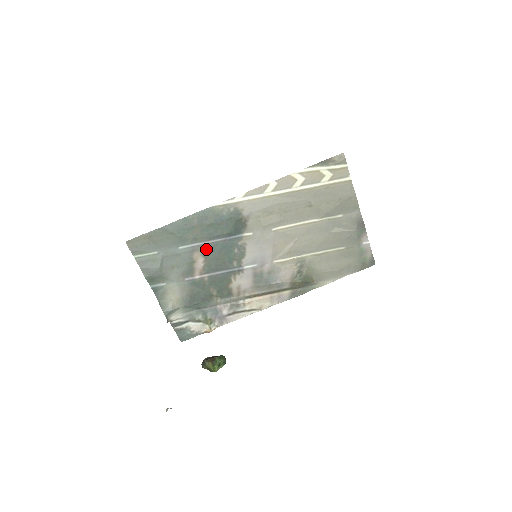
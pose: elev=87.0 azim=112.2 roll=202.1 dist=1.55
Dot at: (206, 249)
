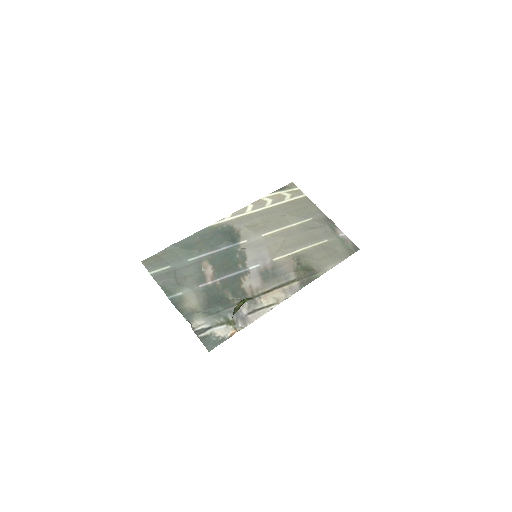
Dot at: (212, 258)
